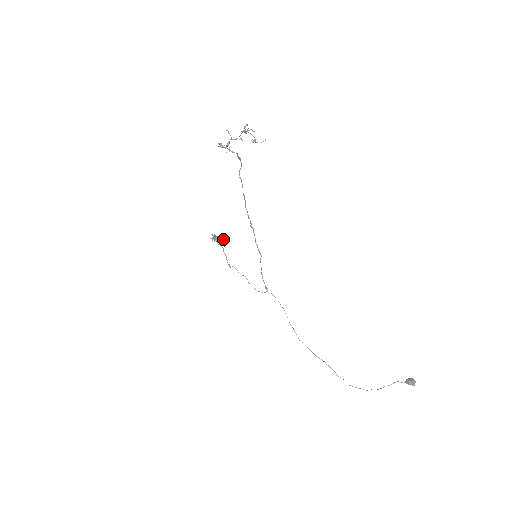
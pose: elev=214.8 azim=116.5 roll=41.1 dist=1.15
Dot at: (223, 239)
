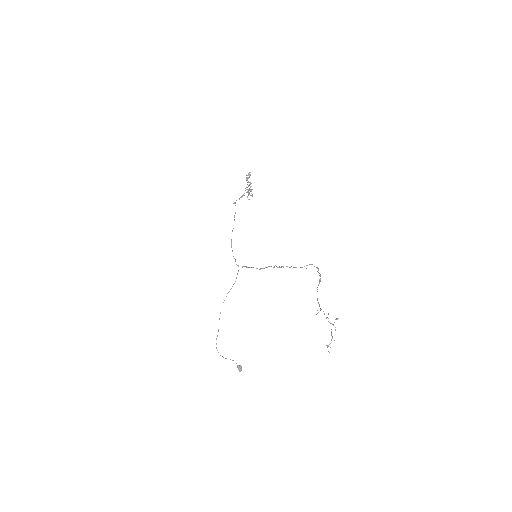
Dot at: occluded
